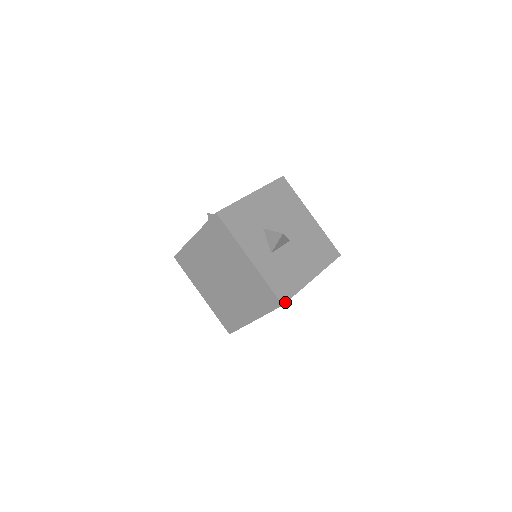
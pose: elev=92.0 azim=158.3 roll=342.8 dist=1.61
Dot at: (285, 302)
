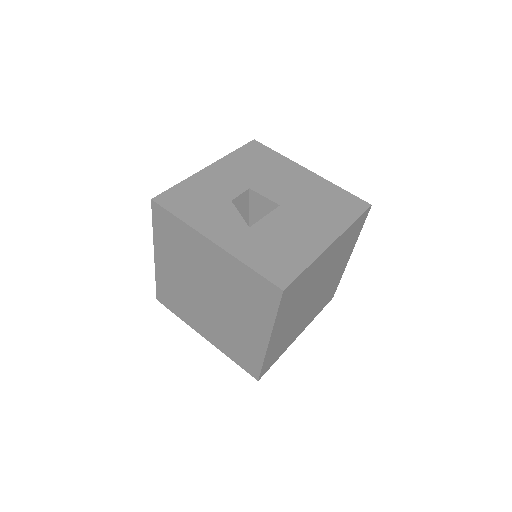
Dot at: (286, 285)
